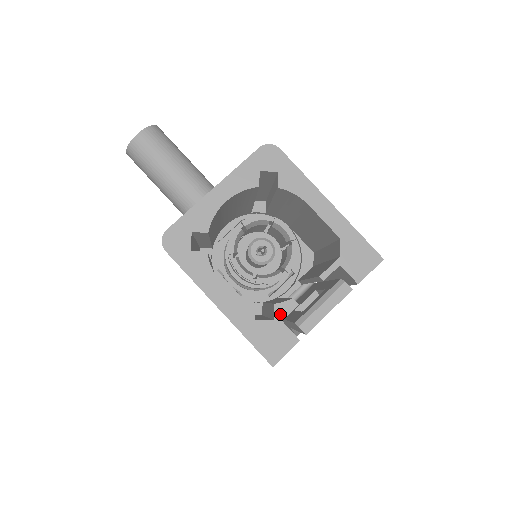
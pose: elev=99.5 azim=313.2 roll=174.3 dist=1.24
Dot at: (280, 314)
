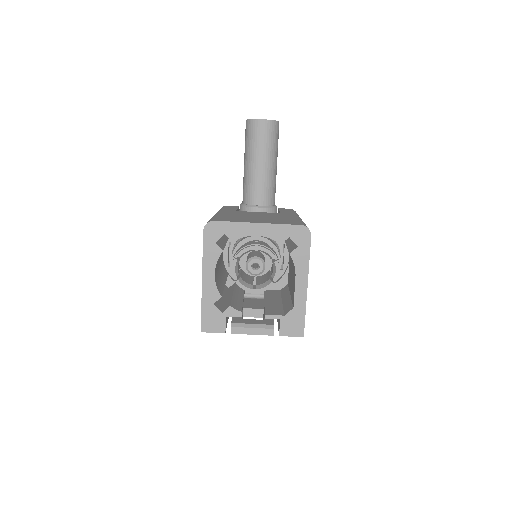
Dot at: (228, 313)
